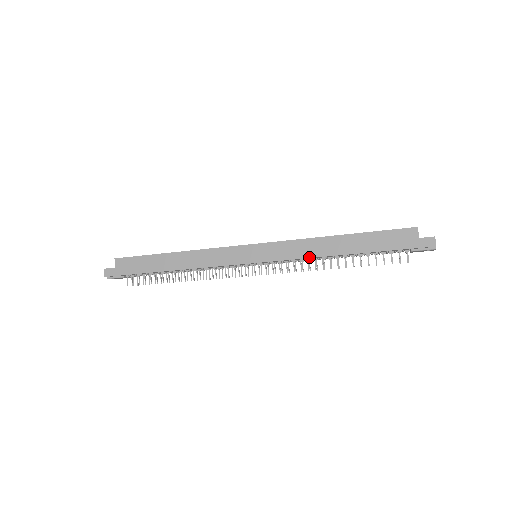
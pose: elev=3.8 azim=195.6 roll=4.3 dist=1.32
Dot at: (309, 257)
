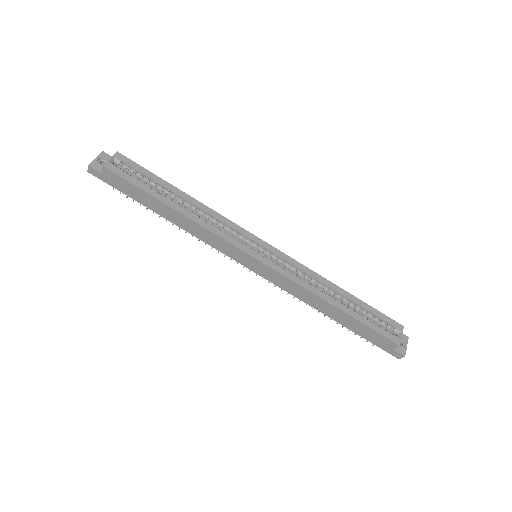
Dot at: (299, 299)
